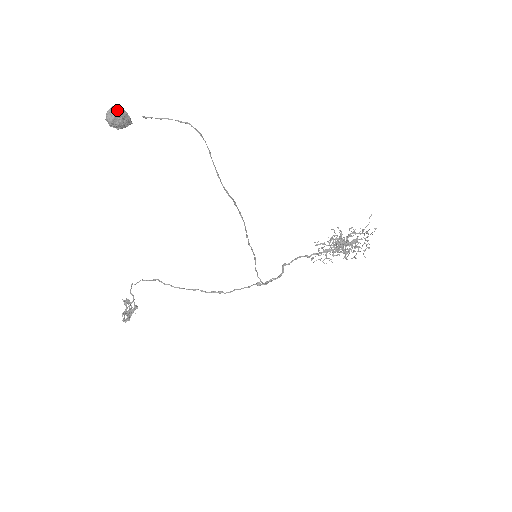
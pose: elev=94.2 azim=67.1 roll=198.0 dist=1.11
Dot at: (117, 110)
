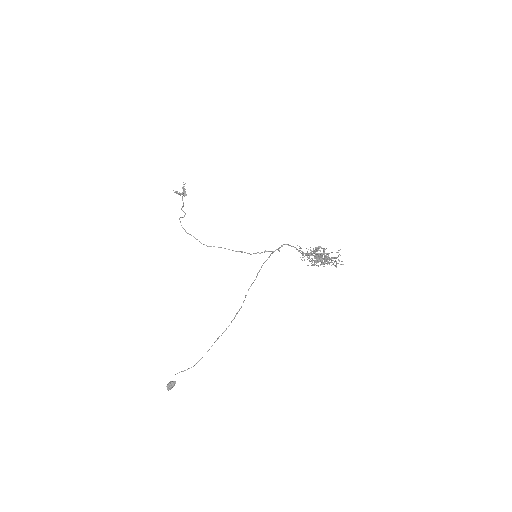
Dot at: occluded
